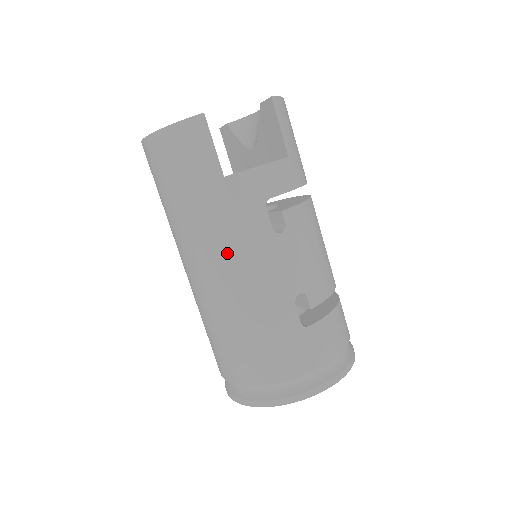
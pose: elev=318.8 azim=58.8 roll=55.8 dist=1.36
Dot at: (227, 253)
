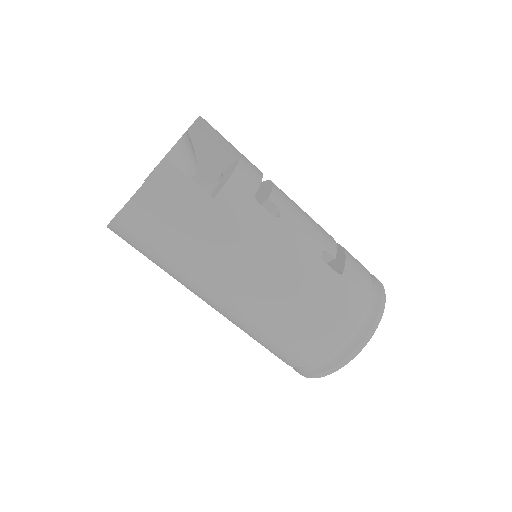
Dot at: (253, 258)
